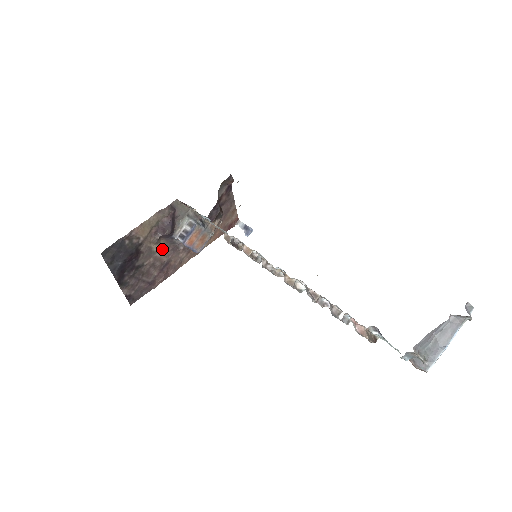
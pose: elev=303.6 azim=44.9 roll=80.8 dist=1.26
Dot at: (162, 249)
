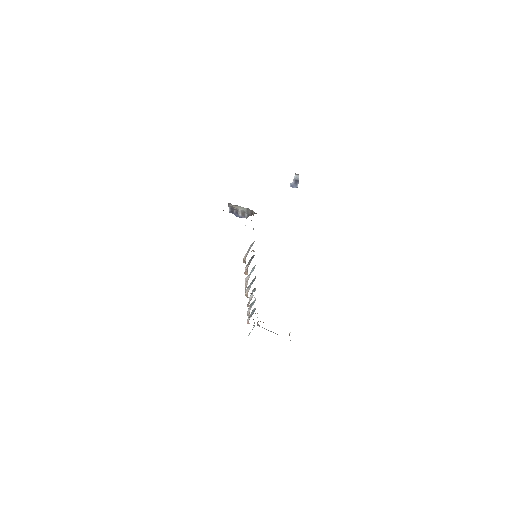
Dot at: occluded
